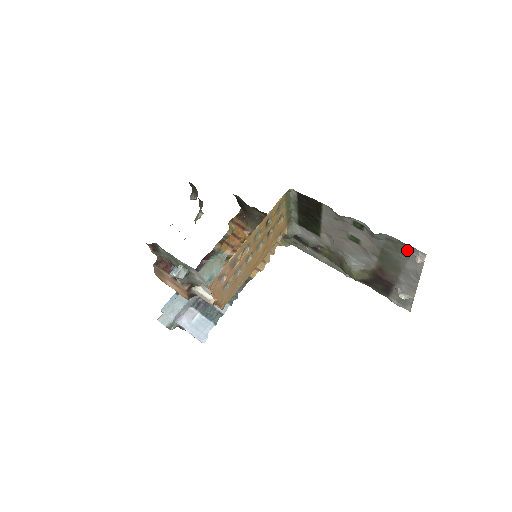
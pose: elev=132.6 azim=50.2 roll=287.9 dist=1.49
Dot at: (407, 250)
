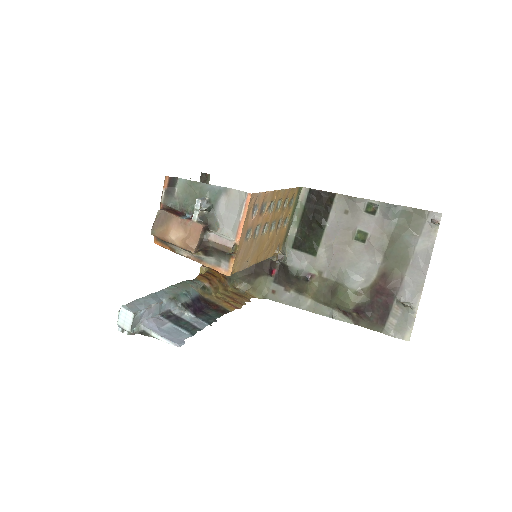
Dot at: (421, 219)
